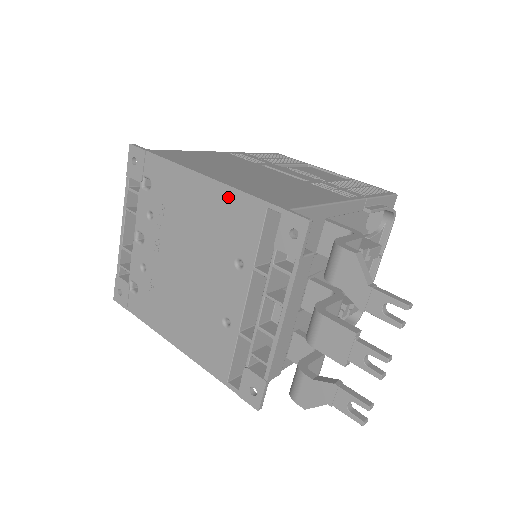
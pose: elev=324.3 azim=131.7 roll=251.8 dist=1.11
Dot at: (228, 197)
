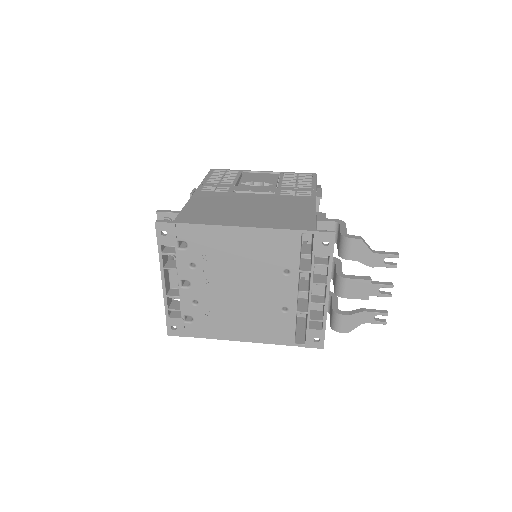
Dot at: (267, 235)
